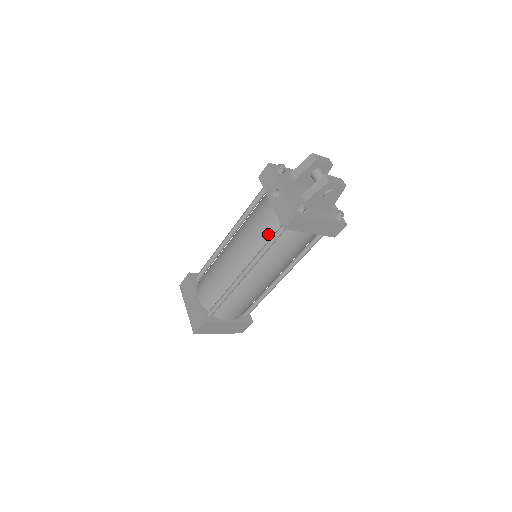
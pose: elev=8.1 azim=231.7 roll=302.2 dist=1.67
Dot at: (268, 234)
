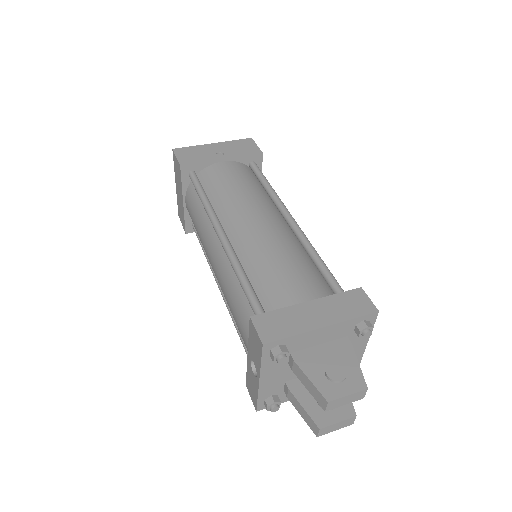
Dot at: occluded
